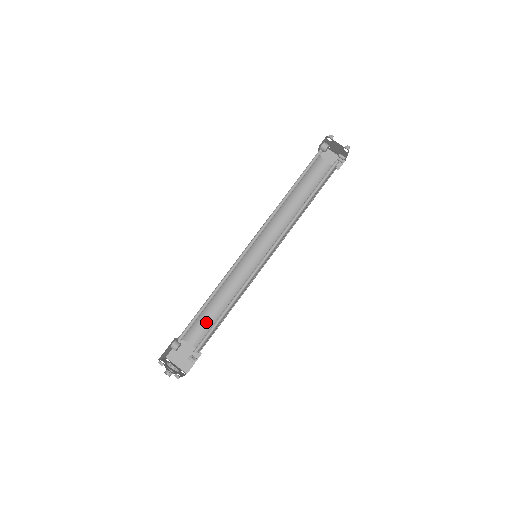
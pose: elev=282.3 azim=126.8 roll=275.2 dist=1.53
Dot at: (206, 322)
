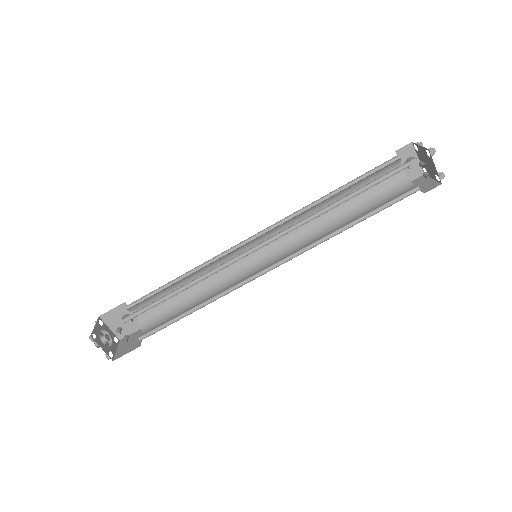
Dot at: (171, 317)
